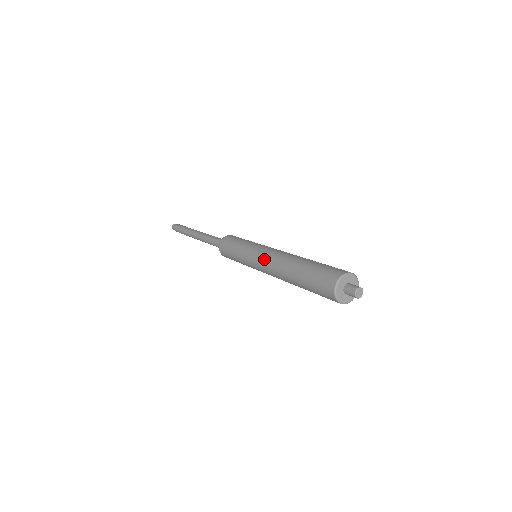
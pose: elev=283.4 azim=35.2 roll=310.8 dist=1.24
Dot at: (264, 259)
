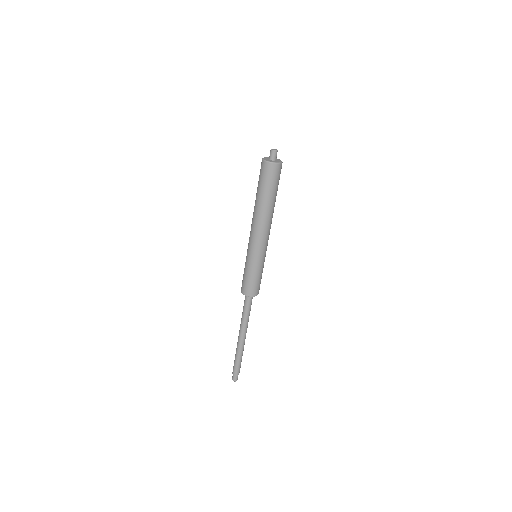
Dot at: (250, 232)
